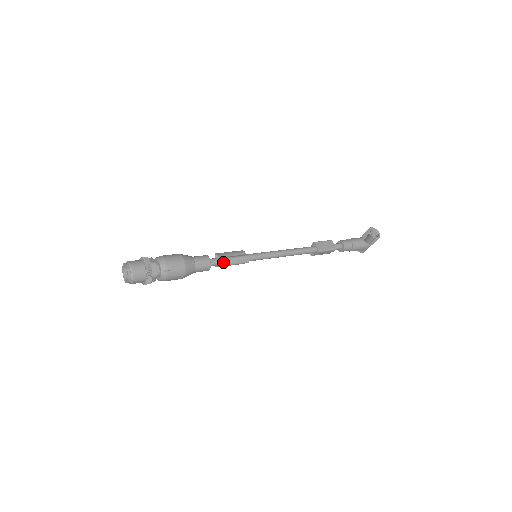
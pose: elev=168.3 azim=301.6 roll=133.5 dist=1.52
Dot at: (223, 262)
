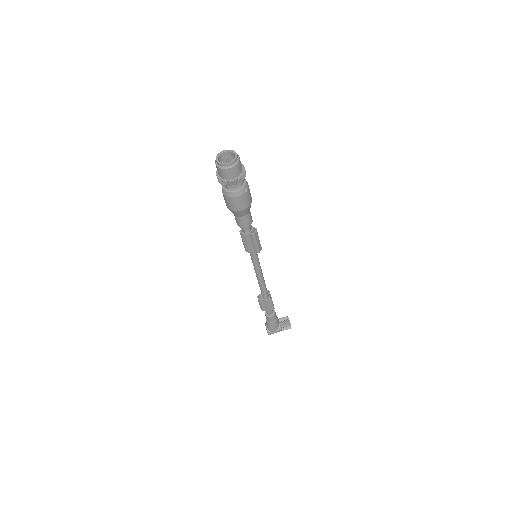
Dot at: (256, 232)
